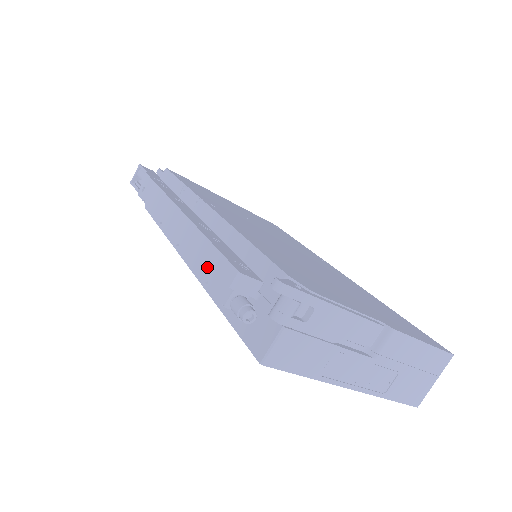
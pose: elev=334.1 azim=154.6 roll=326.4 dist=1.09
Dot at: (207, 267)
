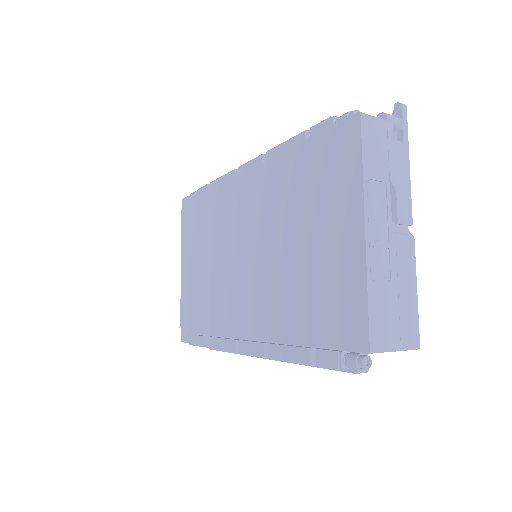
Dot at: occluded
